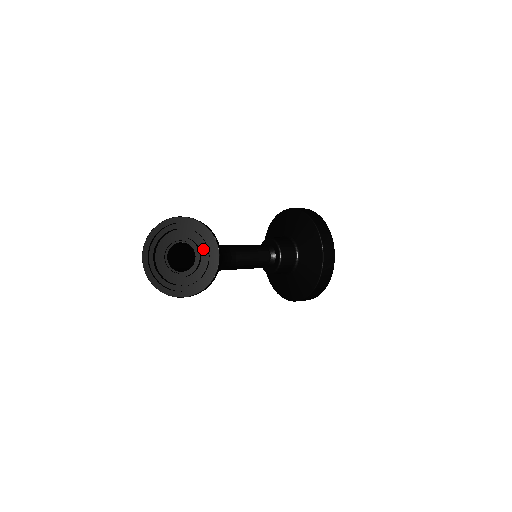
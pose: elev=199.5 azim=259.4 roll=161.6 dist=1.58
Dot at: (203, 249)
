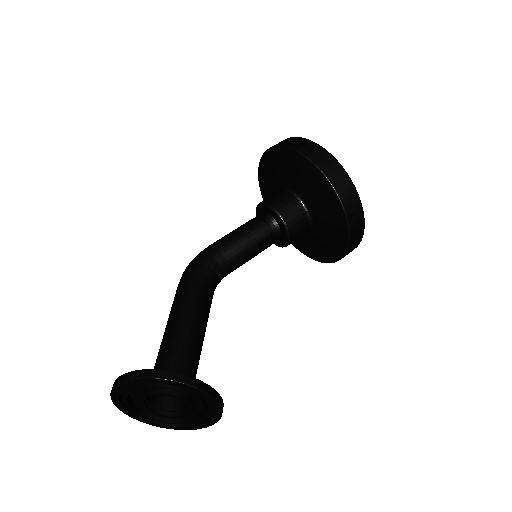
Dot at: occluded
